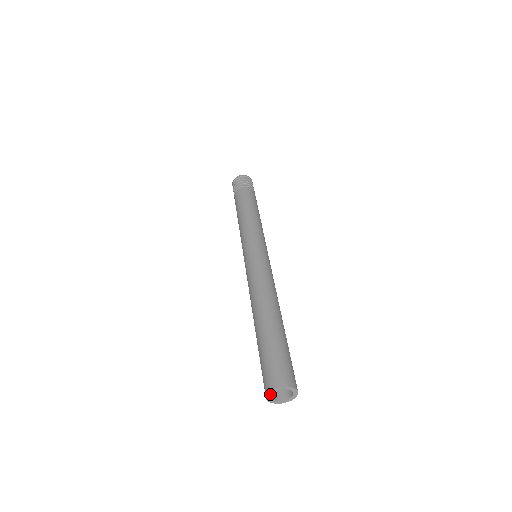
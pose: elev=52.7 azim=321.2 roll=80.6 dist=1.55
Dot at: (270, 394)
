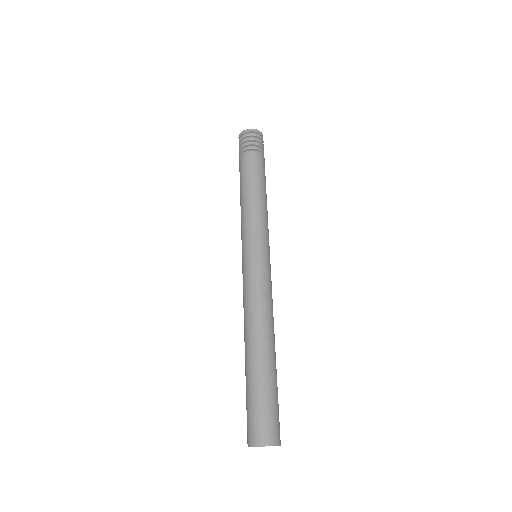
Dot at: (262, 446)
